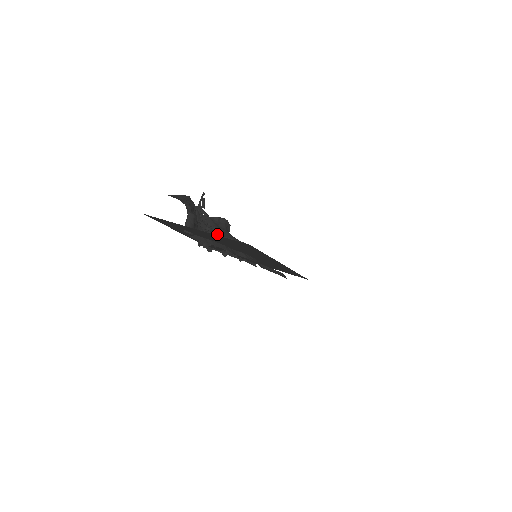
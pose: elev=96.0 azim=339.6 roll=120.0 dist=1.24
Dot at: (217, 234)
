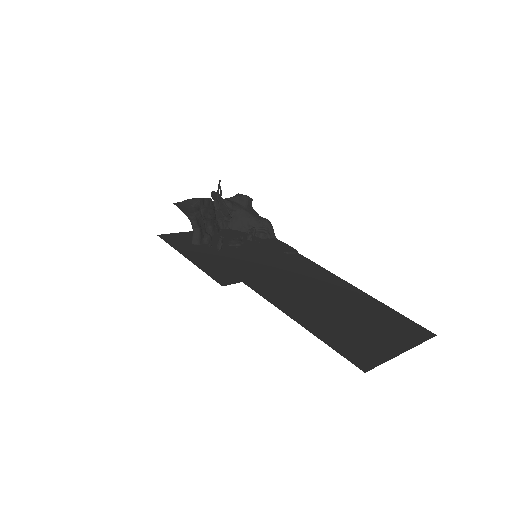
Dot at: (221, 241)
